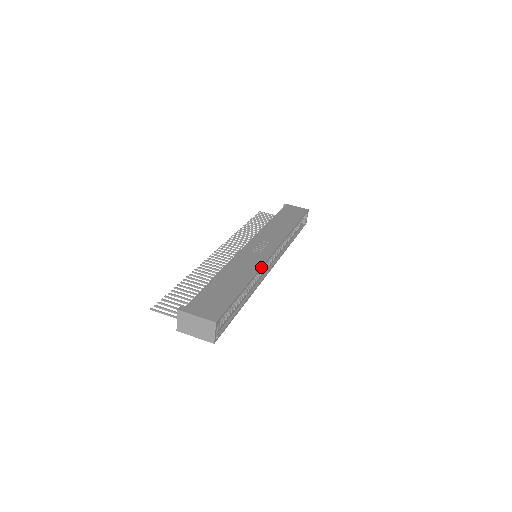
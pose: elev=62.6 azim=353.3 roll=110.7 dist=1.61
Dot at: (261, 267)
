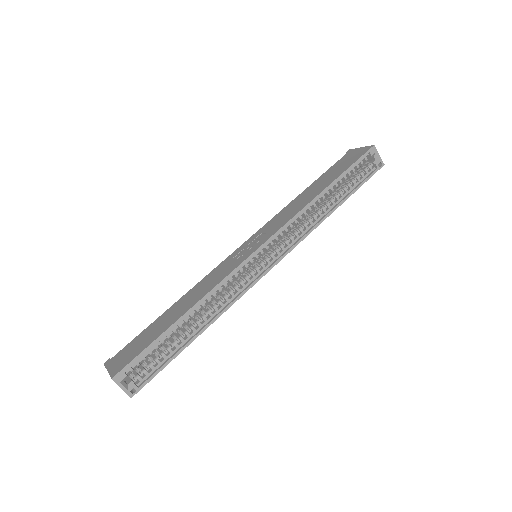
Dot at: (222, 280)
